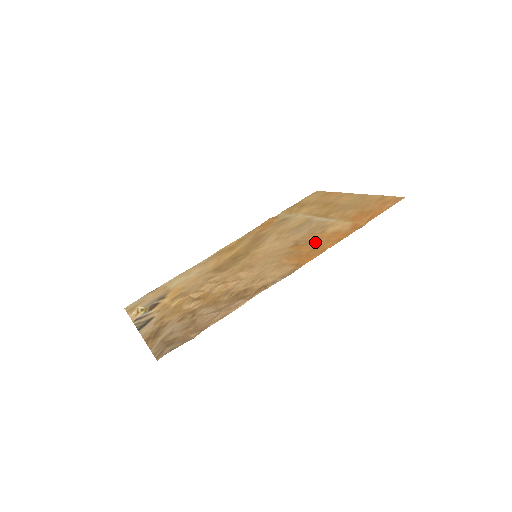
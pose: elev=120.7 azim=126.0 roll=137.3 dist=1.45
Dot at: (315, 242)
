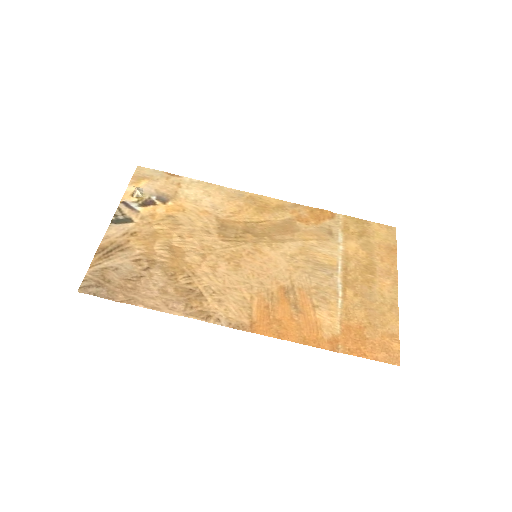
Dot at: (295, 313)
